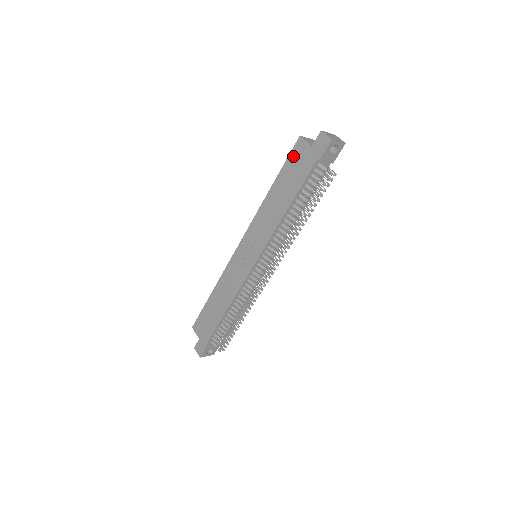
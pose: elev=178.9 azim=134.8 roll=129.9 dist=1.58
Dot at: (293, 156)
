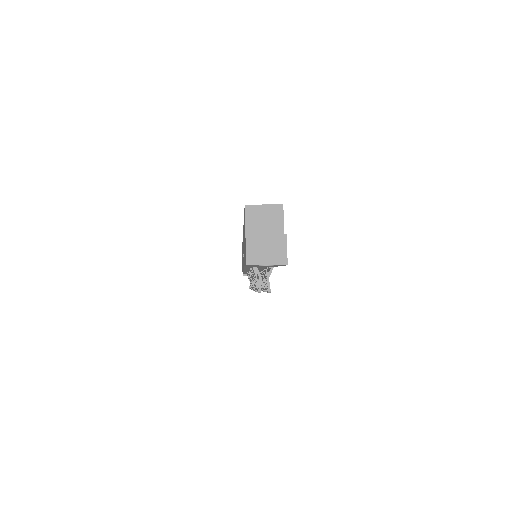
Dot at: (244, 219)
